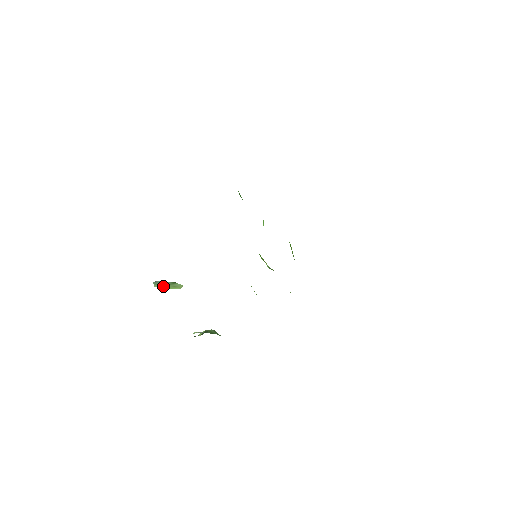
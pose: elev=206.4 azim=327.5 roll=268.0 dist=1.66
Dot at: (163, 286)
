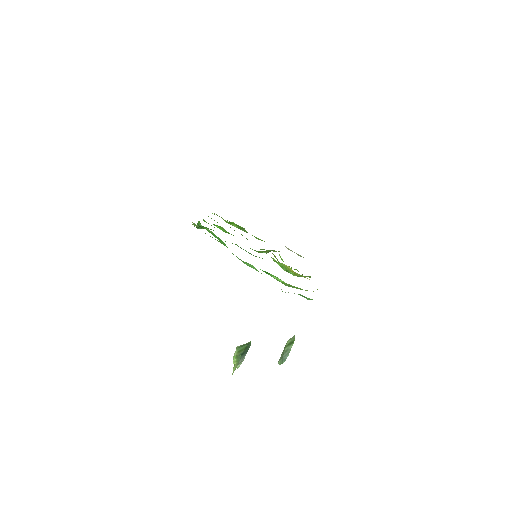
Dot at: occluded
